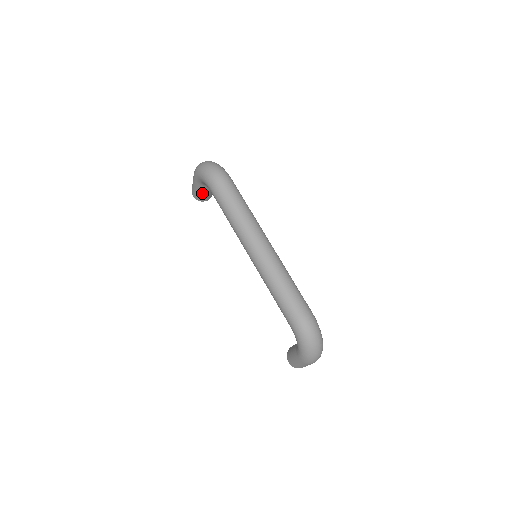
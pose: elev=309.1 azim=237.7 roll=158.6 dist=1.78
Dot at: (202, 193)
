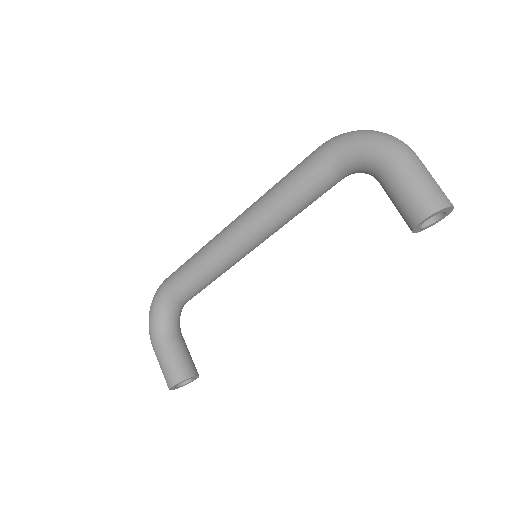
Dot at: (176, 356)
